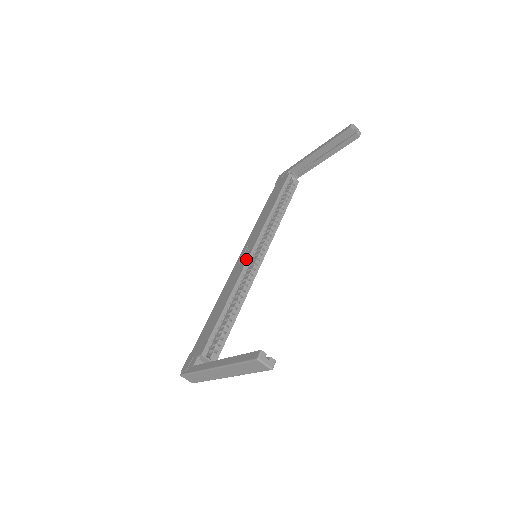
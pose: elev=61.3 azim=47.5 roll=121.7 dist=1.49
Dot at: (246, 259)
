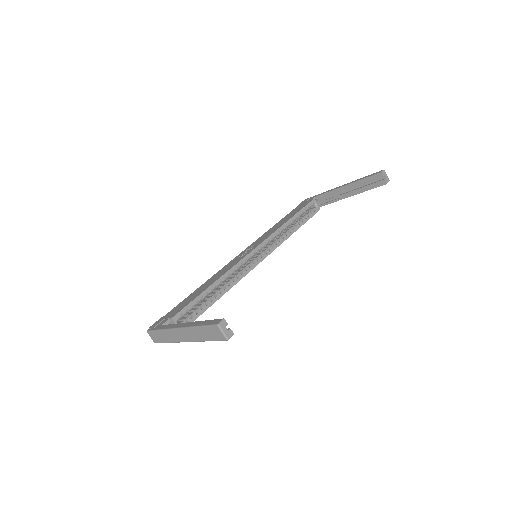
Dot at: (246, 254)
